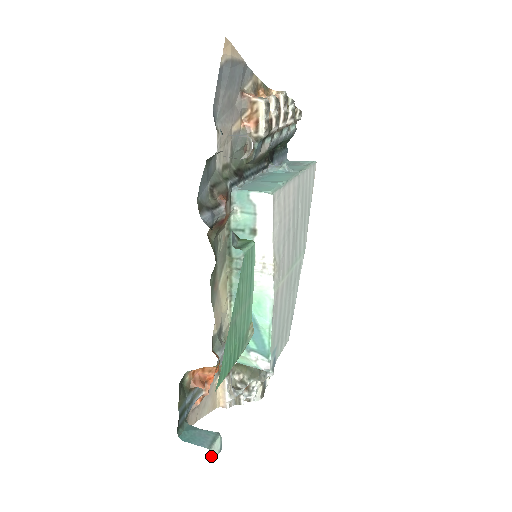
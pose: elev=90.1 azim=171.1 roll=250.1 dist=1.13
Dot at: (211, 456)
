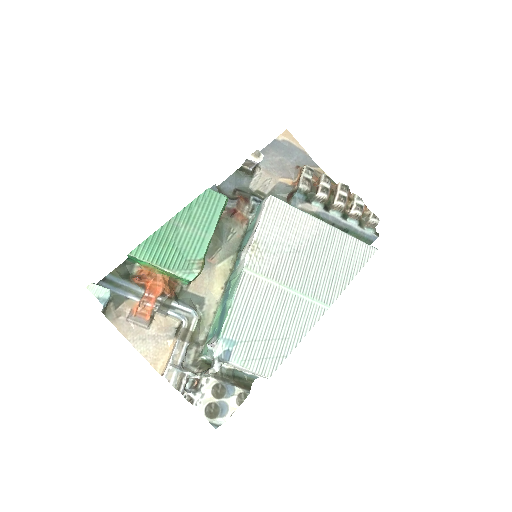
Dot at: (90, 288)
